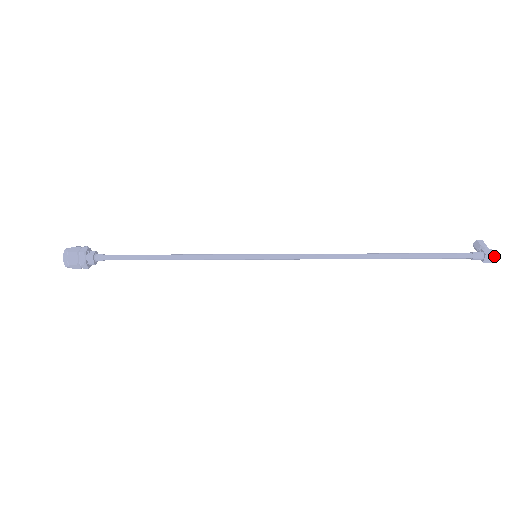
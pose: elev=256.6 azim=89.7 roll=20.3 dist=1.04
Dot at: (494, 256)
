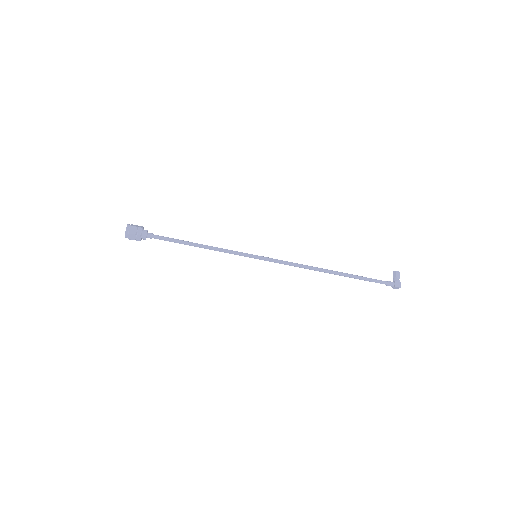
Dot at: occluded
